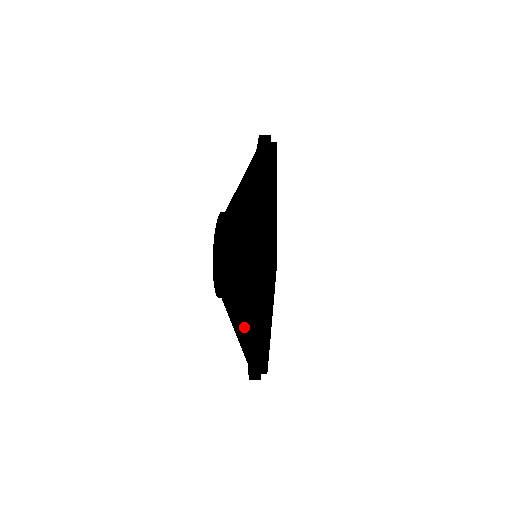
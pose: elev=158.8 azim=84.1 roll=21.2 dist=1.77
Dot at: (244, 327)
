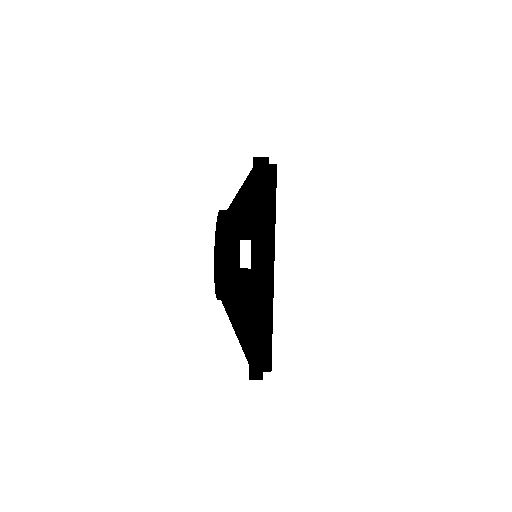
Dot at: occluded
